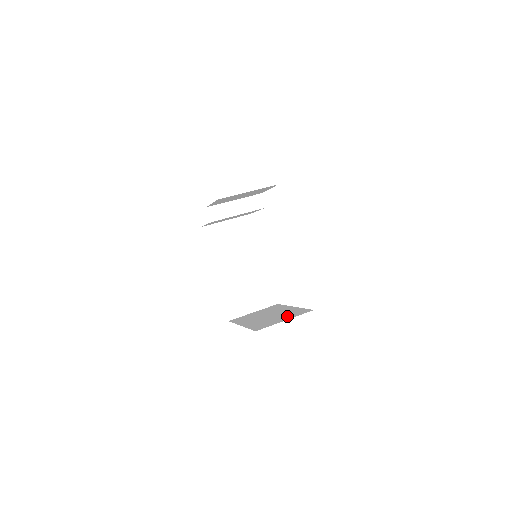
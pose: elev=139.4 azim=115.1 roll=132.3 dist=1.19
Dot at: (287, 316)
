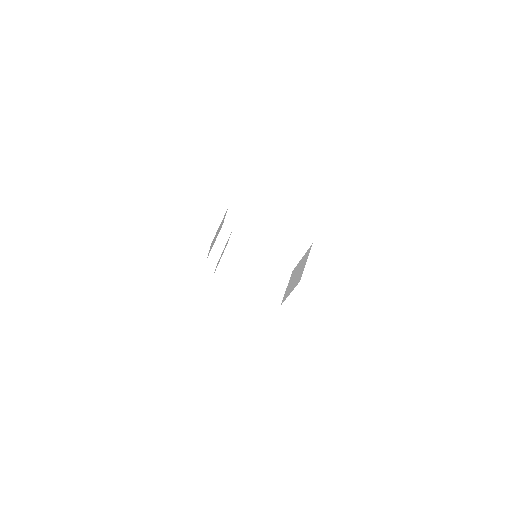
Dot at: (305, 261)
